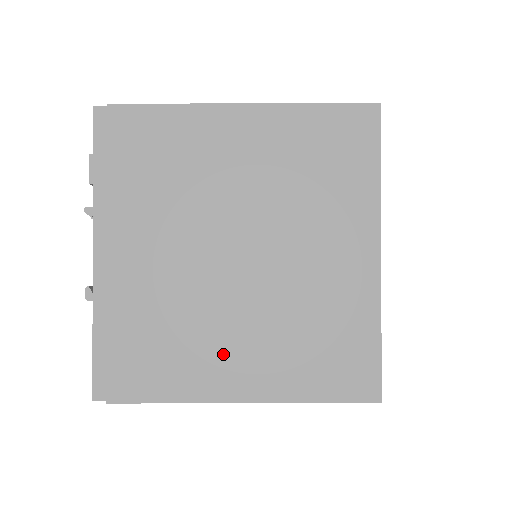
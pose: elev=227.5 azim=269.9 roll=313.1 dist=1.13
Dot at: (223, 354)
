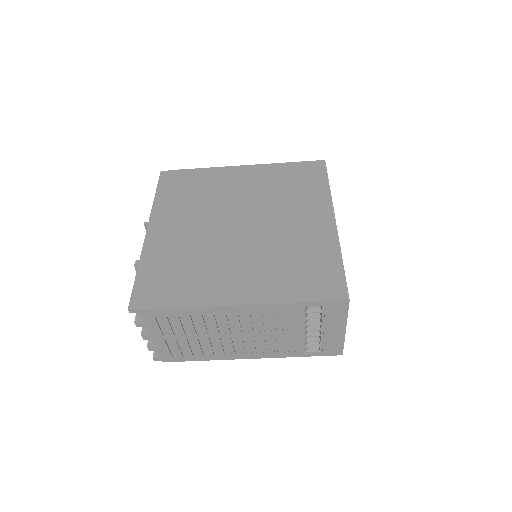
Dot at: (228, 277)
